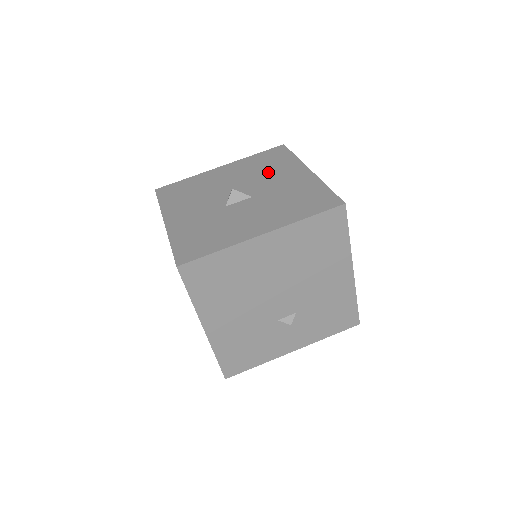
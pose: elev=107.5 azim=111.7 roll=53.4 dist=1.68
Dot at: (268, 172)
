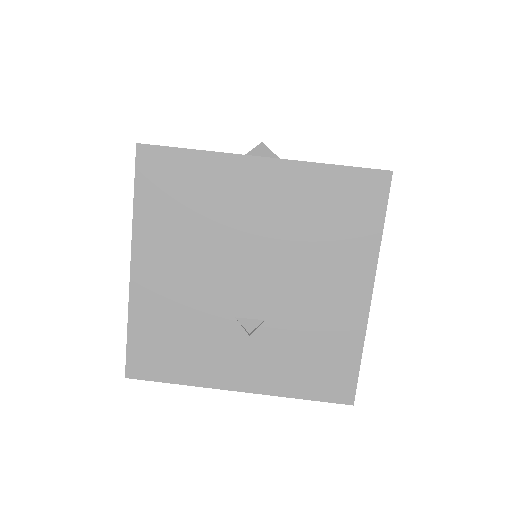
Dot at: occluded
